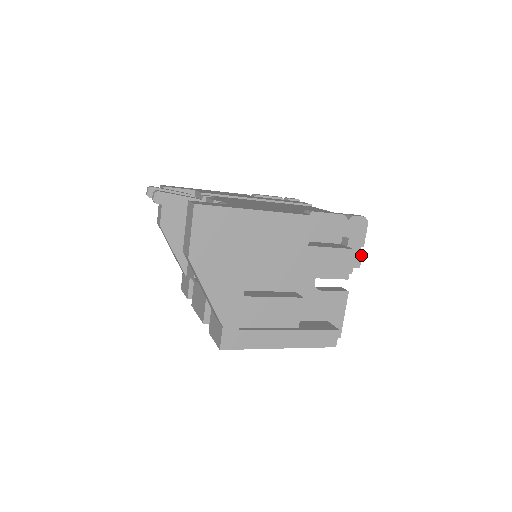
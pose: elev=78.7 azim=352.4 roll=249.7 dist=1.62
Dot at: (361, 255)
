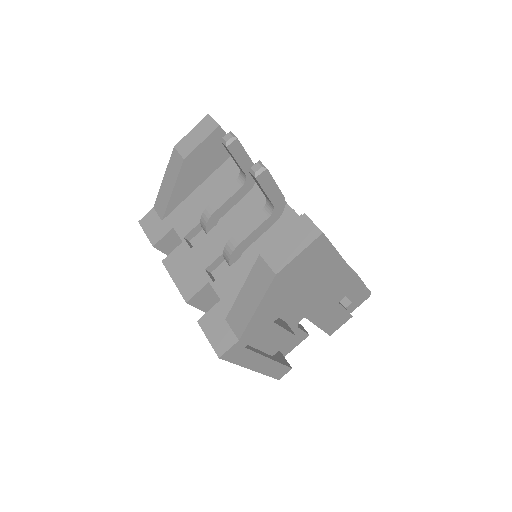
Dot at: occluded
